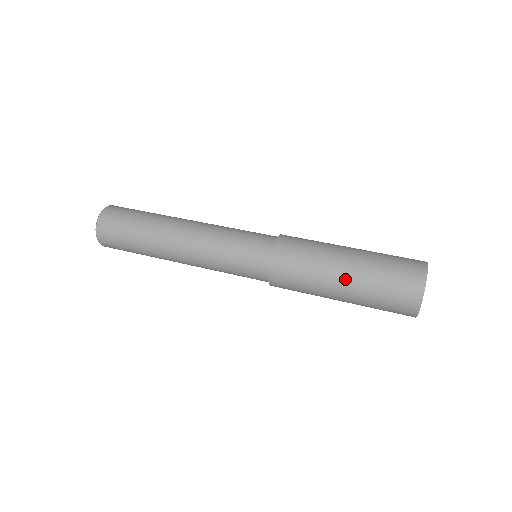
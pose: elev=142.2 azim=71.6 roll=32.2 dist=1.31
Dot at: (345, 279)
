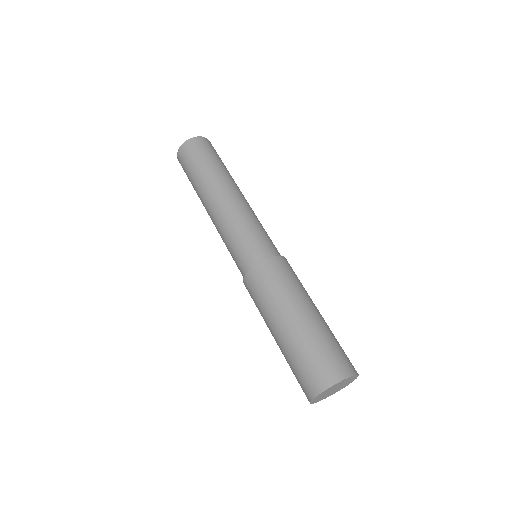
Dot at: (286, 326)
